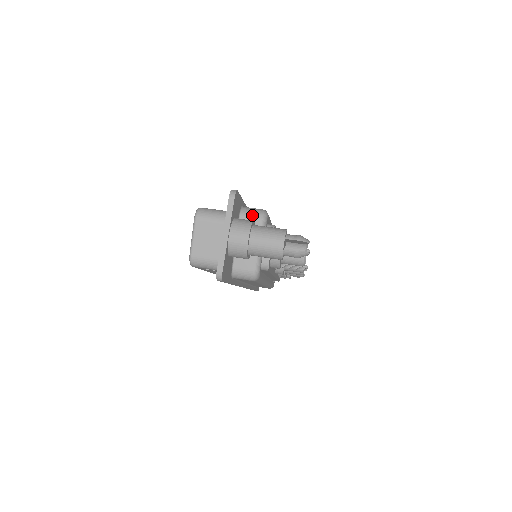
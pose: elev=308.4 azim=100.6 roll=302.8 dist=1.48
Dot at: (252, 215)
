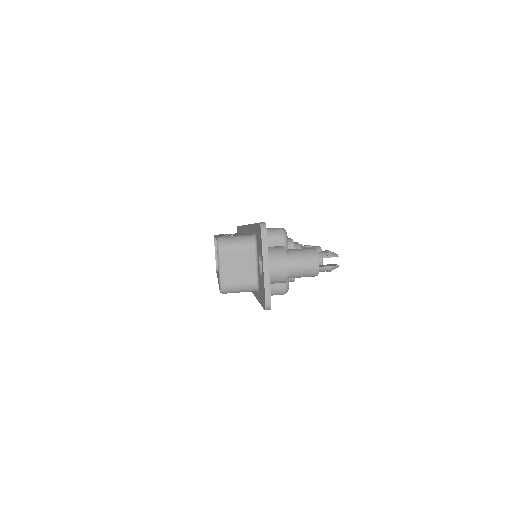
Dot at: (274, 237)
